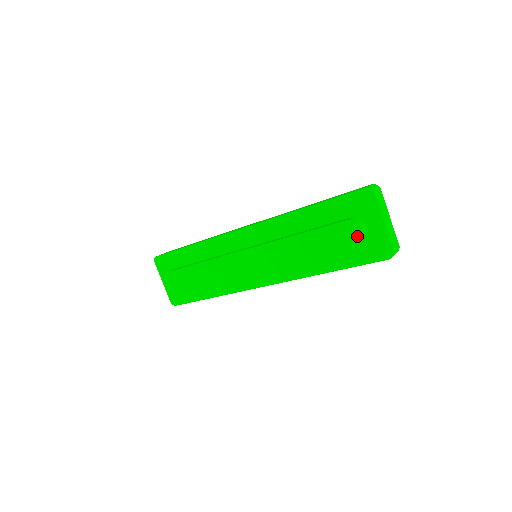
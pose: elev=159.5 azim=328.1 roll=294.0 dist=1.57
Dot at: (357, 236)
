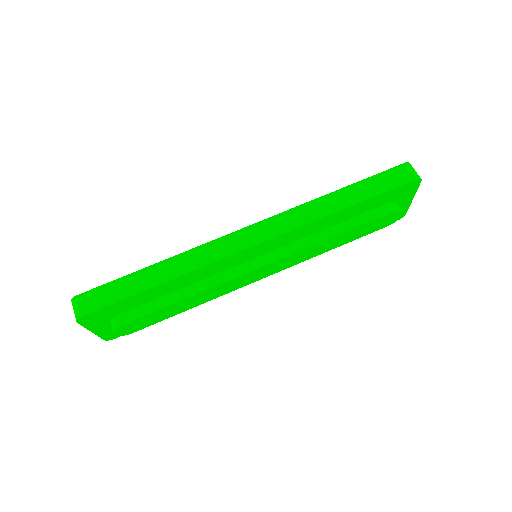
Dot at: (395, 220)
